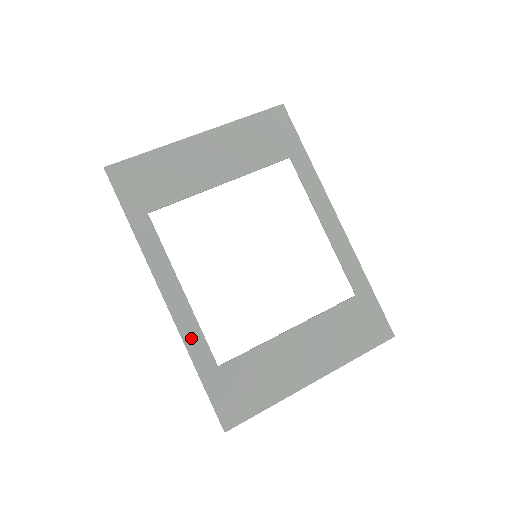
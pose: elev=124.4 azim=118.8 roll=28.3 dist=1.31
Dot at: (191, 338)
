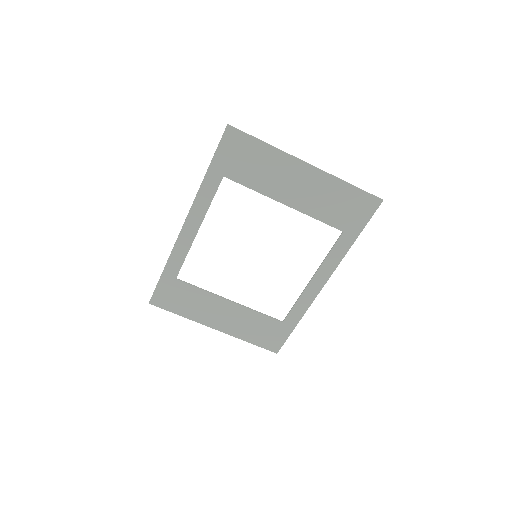
Dot at: (177, 255)
